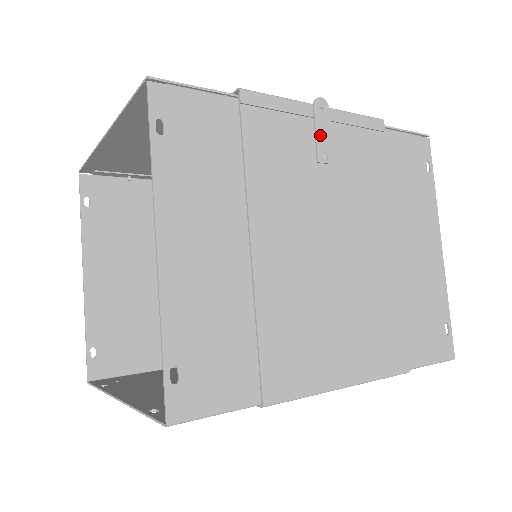
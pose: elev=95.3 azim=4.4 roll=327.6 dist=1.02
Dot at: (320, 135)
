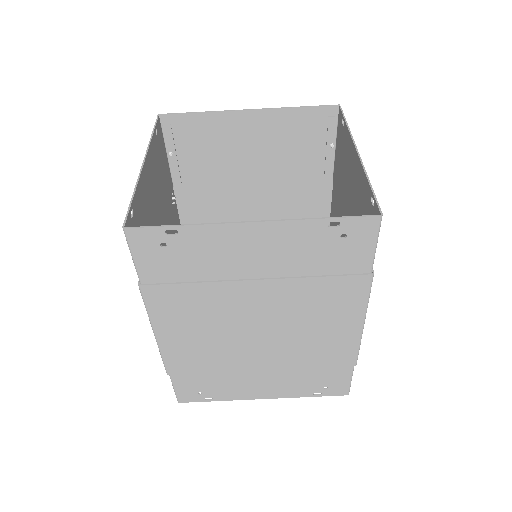
Dot at: occluded
